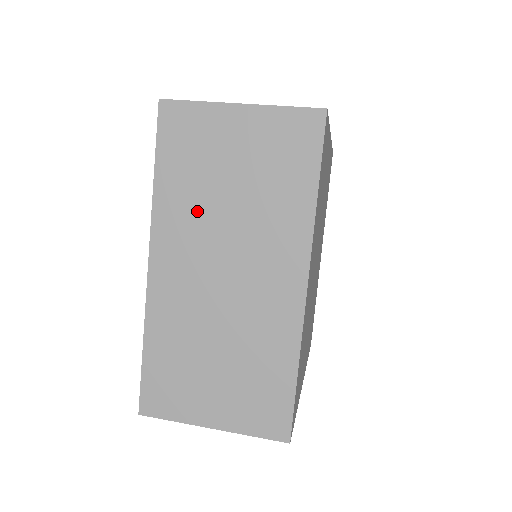
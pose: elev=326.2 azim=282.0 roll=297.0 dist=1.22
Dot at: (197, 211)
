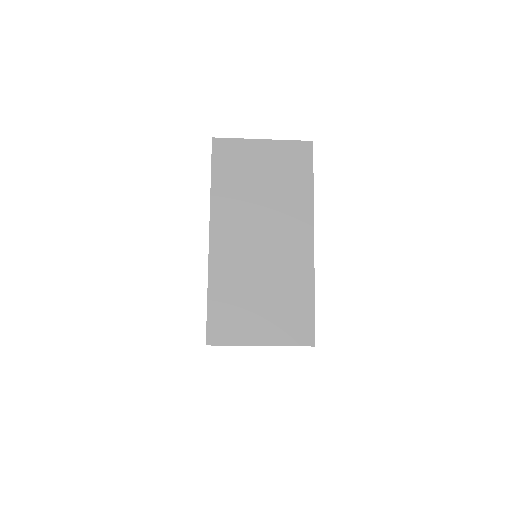
Dot at: (241, 201)
